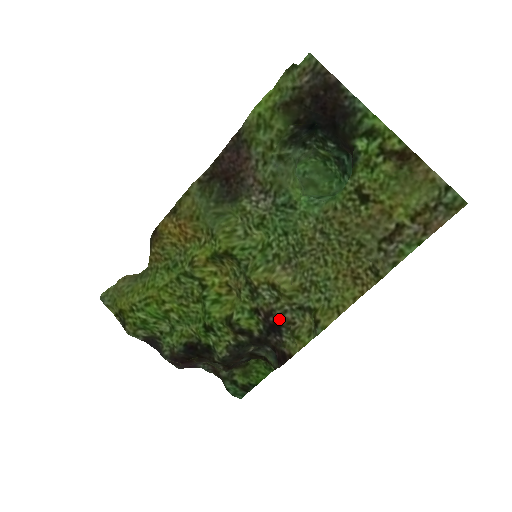
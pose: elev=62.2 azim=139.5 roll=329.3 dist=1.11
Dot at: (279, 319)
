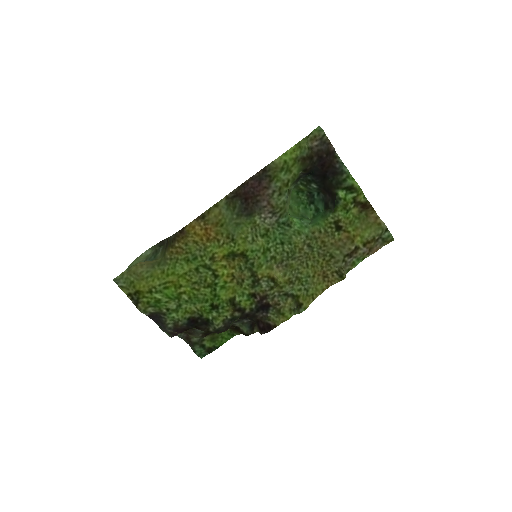
Dot at: (270, 301)
